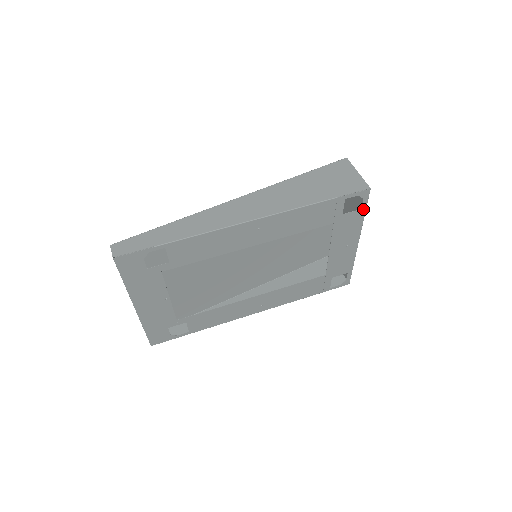
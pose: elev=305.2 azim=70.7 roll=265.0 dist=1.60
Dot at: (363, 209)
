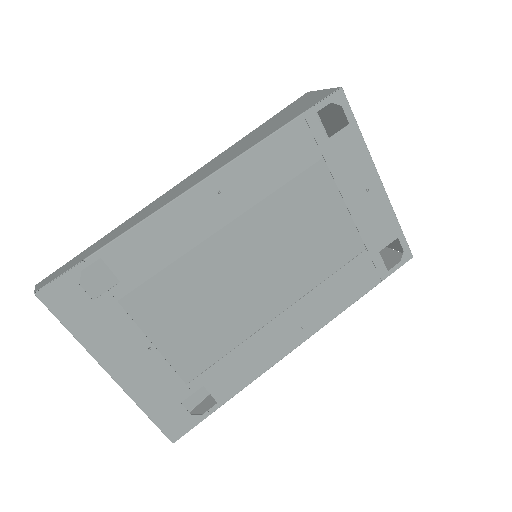
Dot at: (352, 123)
